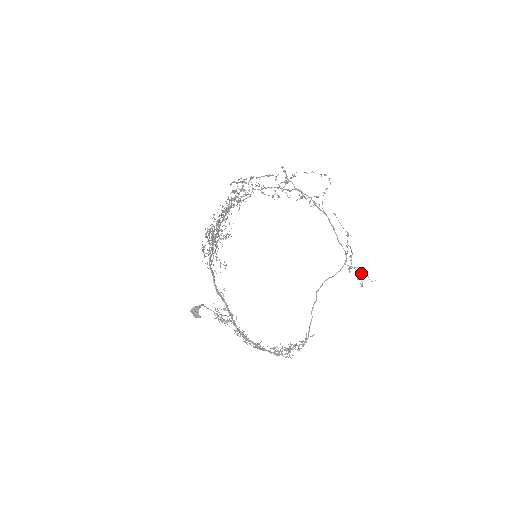
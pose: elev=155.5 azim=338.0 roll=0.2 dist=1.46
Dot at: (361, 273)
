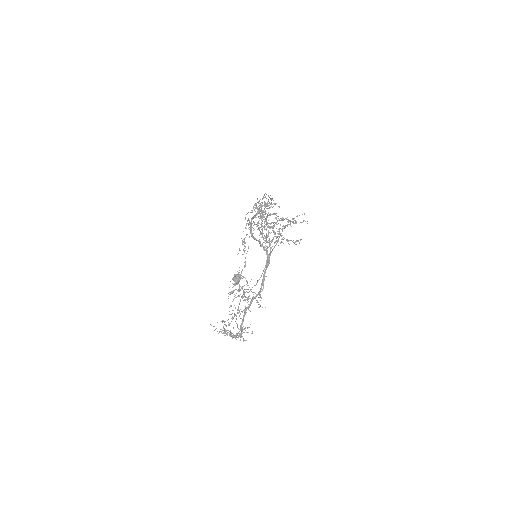
Dot at: occluded
